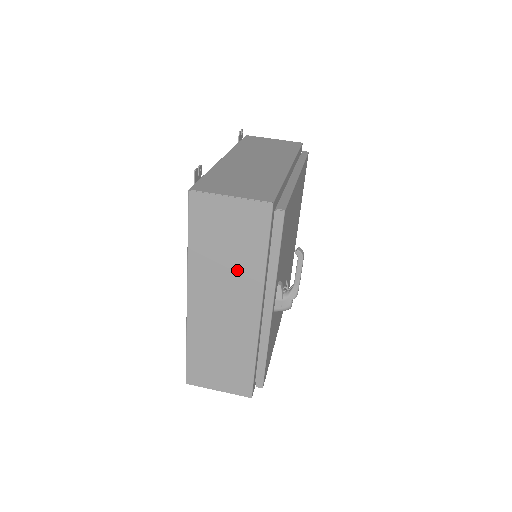
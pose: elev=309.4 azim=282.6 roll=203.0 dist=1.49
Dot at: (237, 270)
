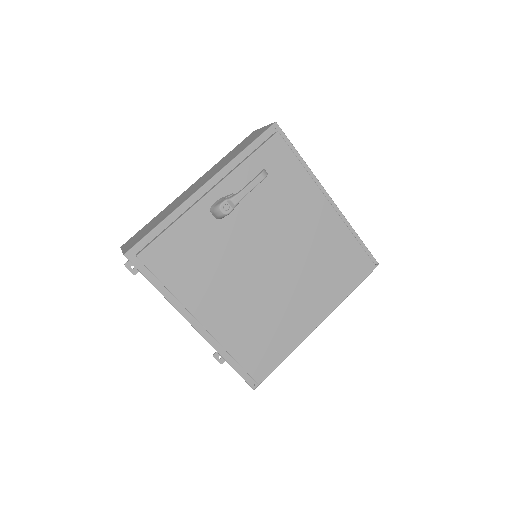
Dot at: (224, 163)
